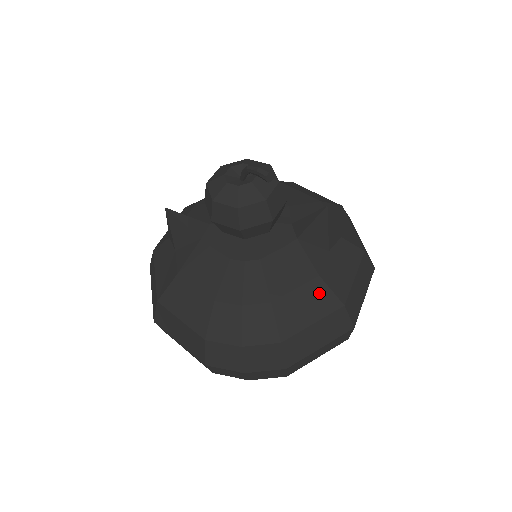
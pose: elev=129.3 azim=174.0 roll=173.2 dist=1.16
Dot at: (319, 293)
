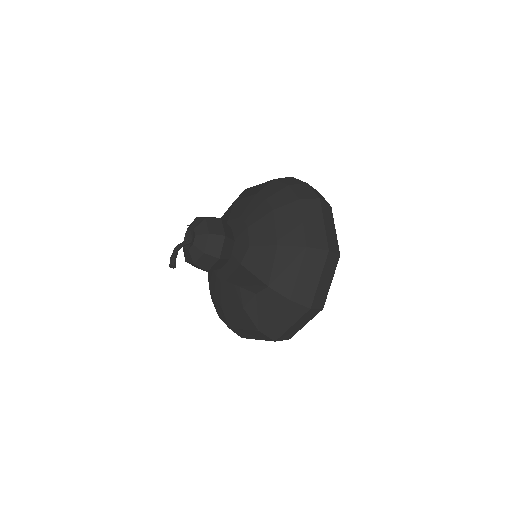
Dot at: (244, 317)
